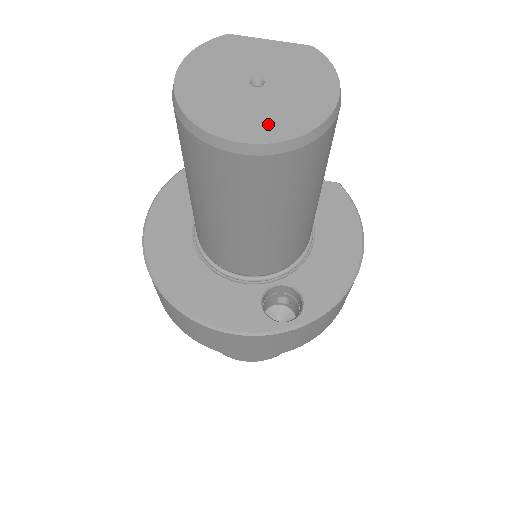
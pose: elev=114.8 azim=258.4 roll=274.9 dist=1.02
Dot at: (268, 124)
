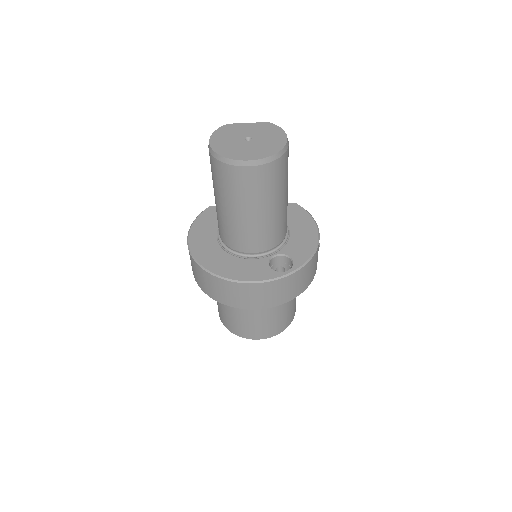
Dot at: (259, 152)
